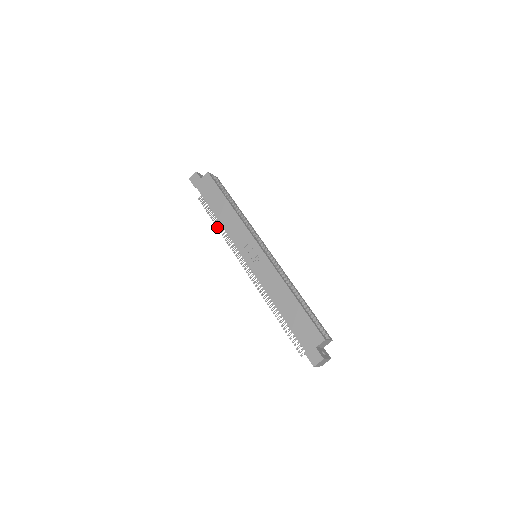
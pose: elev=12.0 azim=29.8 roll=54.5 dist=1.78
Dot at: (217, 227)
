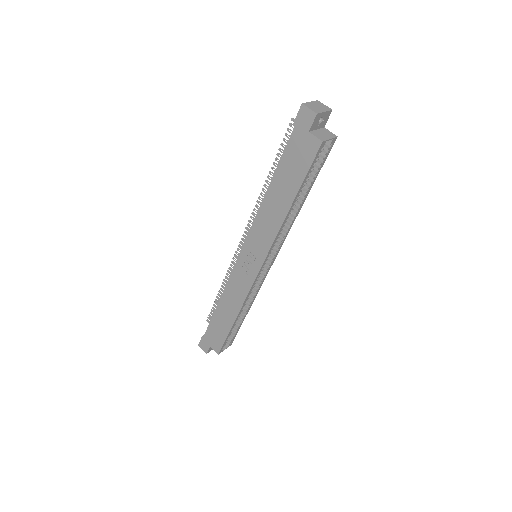
Dot at: (268, 177)
